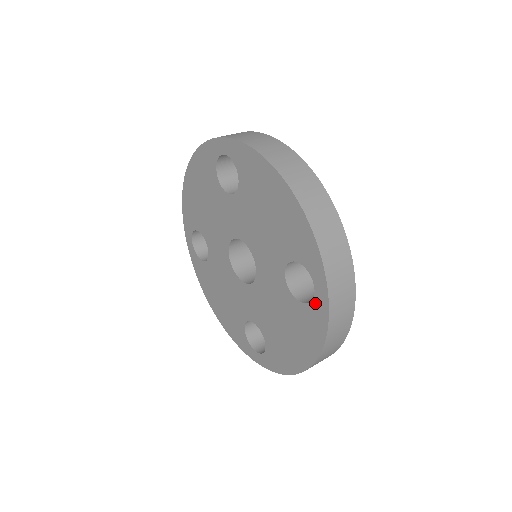
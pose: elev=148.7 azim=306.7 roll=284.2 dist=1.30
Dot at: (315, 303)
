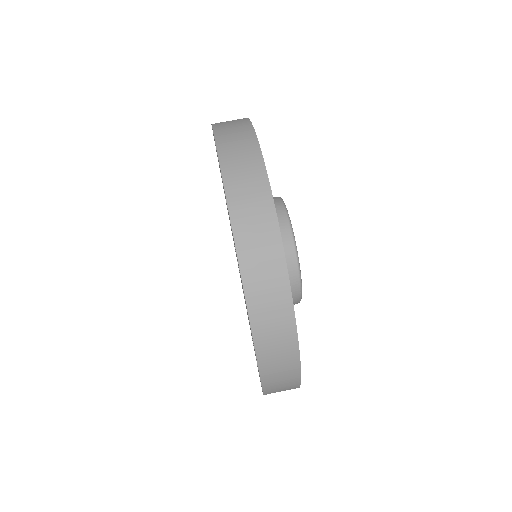
Dot at: occluded
